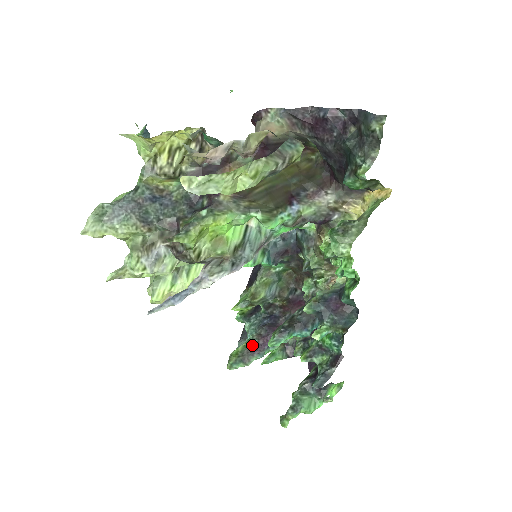
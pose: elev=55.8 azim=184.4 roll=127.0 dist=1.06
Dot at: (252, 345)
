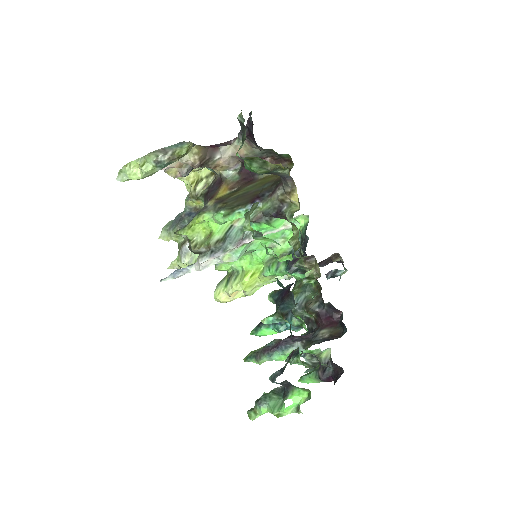
Dot at: (269, 346)
